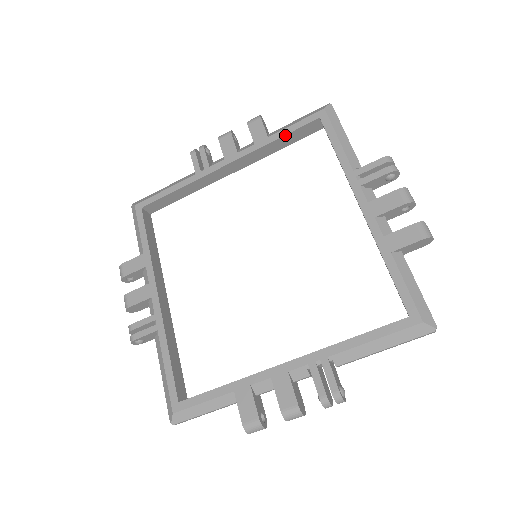
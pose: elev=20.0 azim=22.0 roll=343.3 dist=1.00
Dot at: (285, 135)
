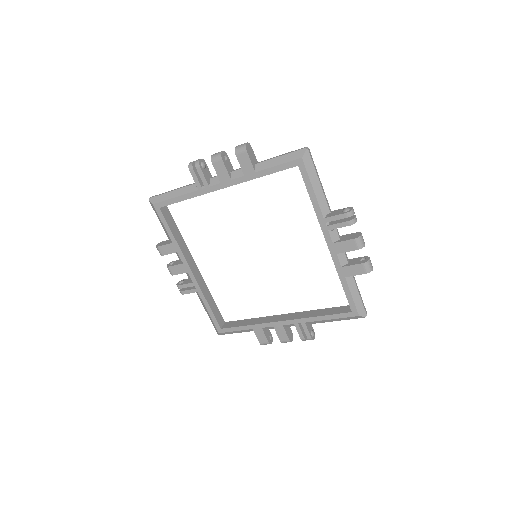
Dot at: occluded
